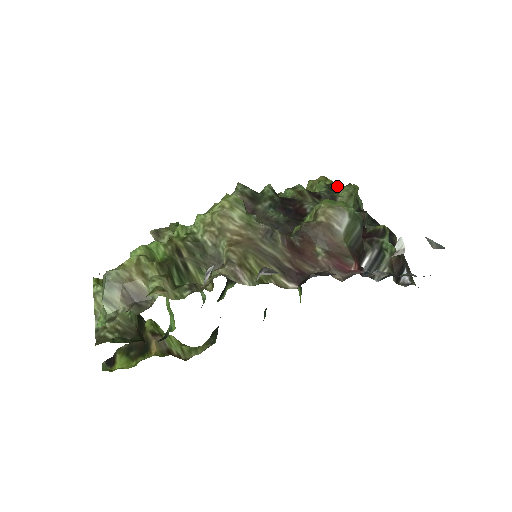
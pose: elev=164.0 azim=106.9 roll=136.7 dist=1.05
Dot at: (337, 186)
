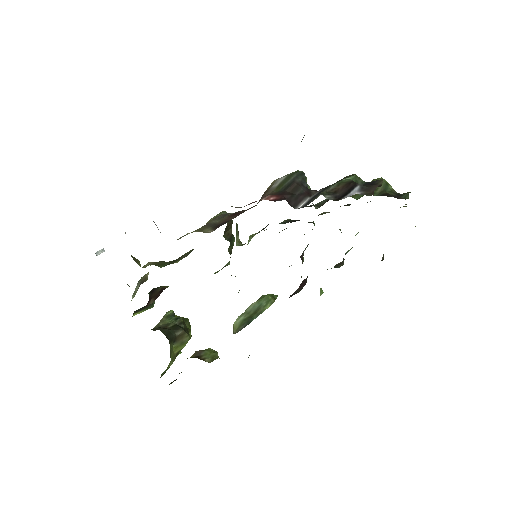
Dot at: occluded
